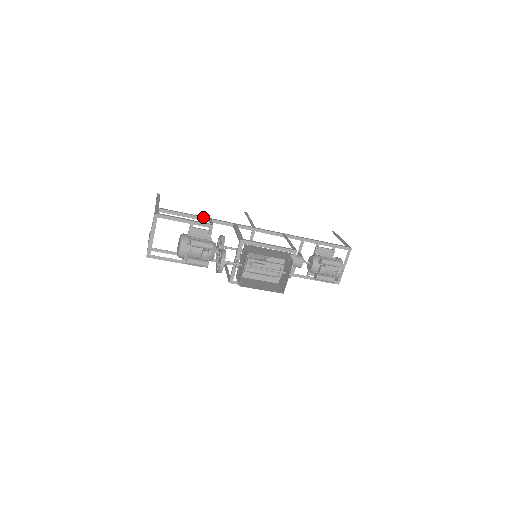
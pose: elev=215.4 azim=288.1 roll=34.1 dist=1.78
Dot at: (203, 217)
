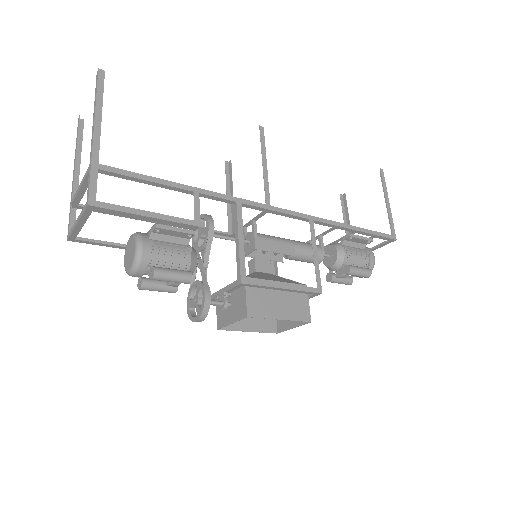
Dot at: (184, 188)
